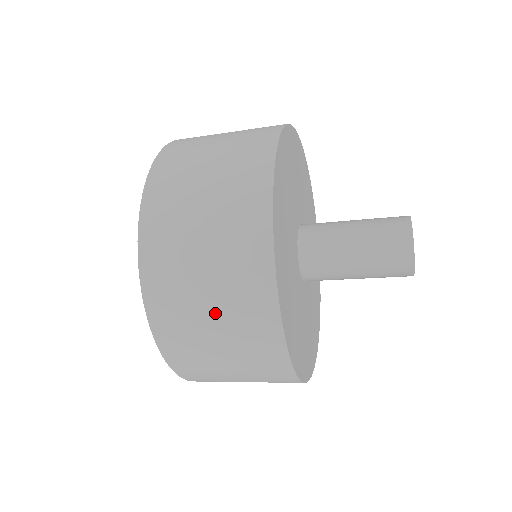
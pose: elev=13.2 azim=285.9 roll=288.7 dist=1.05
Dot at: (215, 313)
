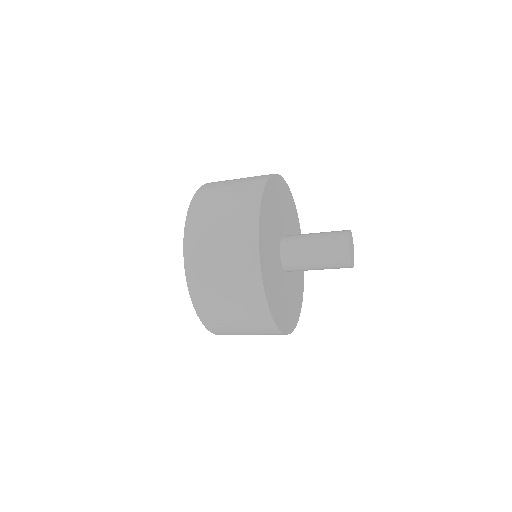
Dot at: (223, 249)
